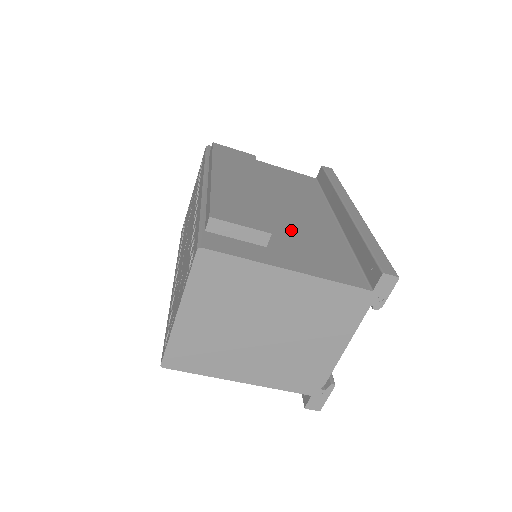
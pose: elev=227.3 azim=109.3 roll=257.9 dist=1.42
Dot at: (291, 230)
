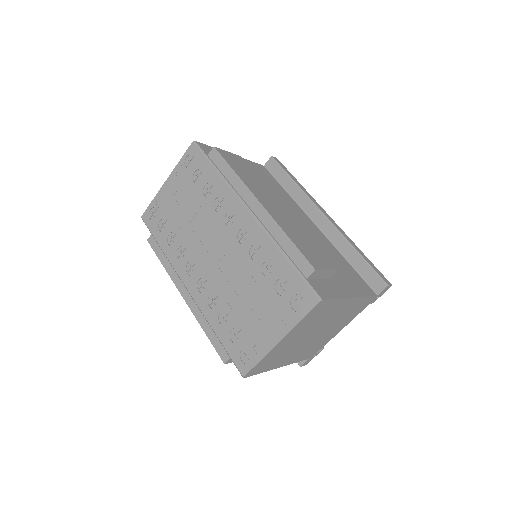
Dot at: occluded
